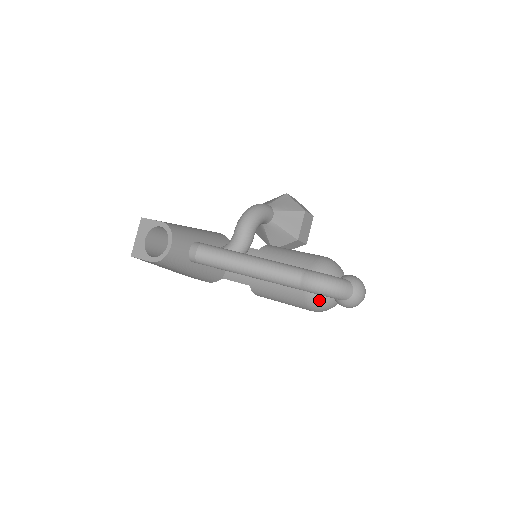
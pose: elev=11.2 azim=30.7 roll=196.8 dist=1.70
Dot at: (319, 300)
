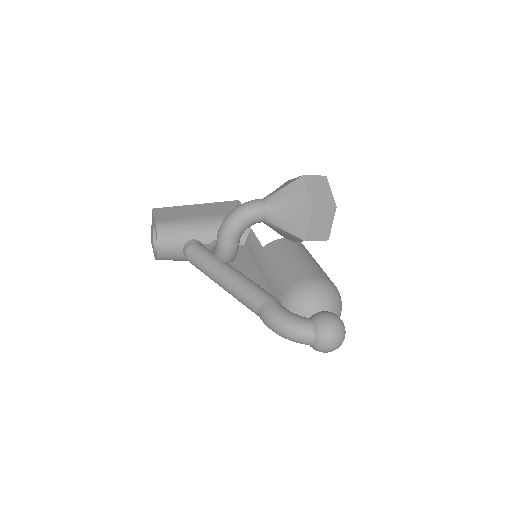
Dot at: occluded
